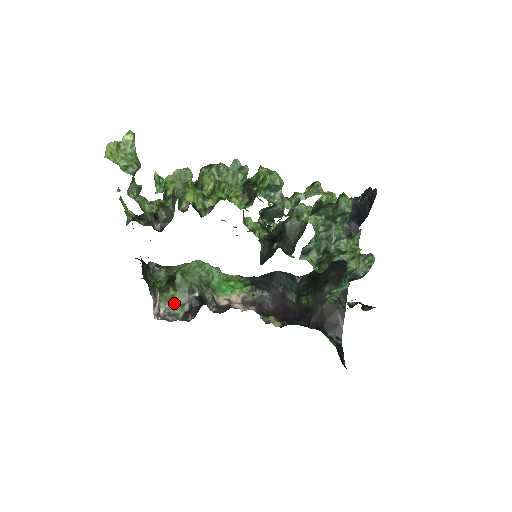
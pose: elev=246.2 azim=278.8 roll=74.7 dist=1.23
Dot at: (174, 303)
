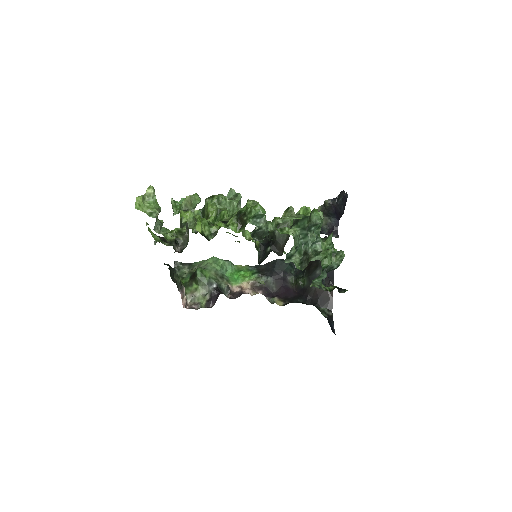
Dot at: (198, 294)
